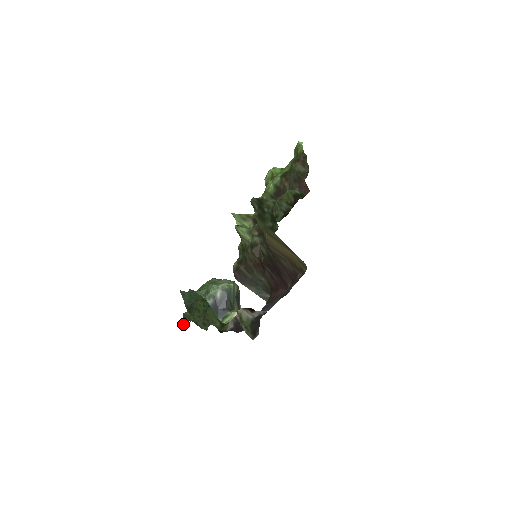
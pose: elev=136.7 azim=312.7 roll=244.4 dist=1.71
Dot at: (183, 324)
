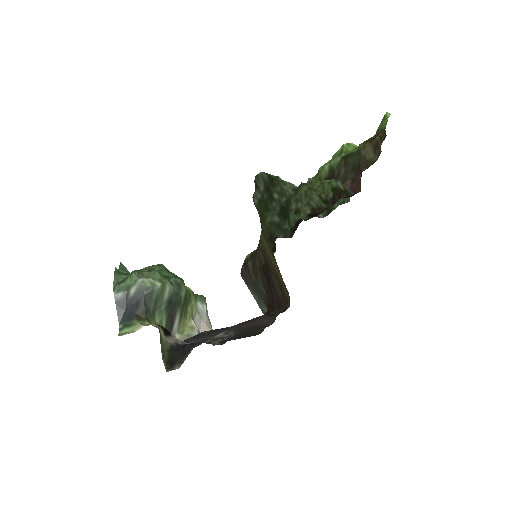
Dot at: occluded
